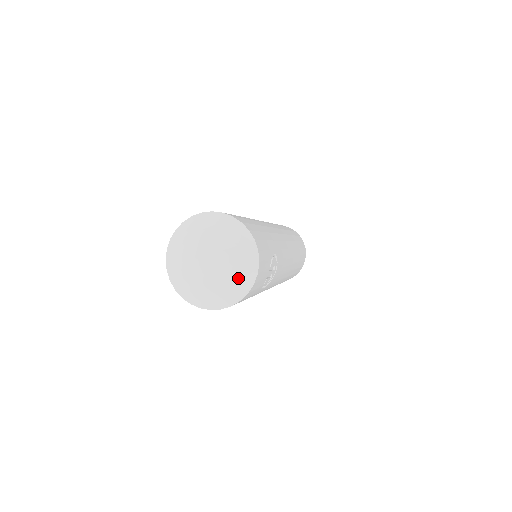
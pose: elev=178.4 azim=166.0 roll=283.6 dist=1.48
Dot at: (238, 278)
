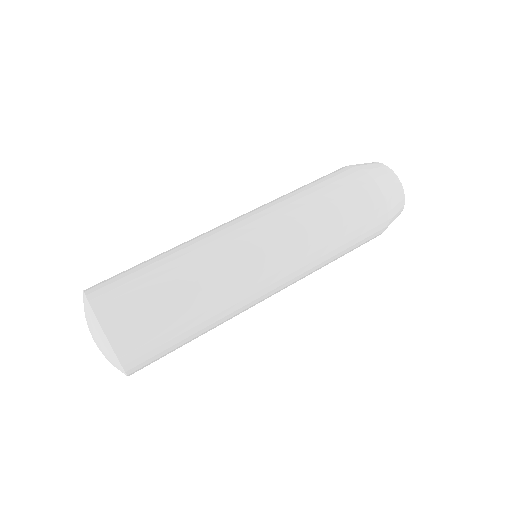
Dot at: occluded
